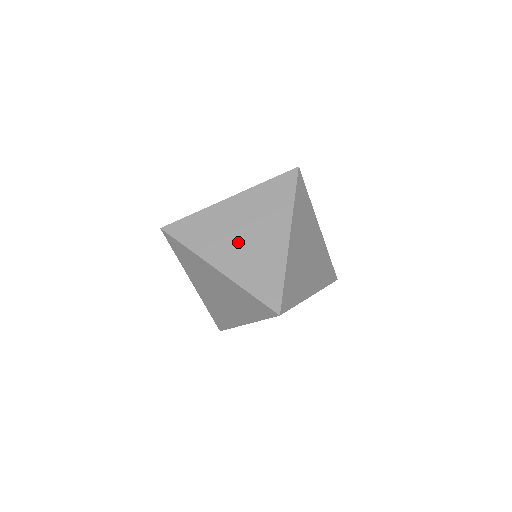
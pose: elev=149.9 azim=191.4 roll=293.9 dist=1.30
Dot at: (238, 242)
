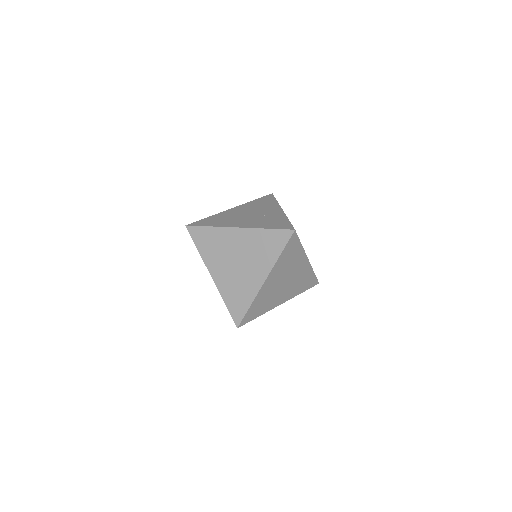
Dot at: (231, 266)
